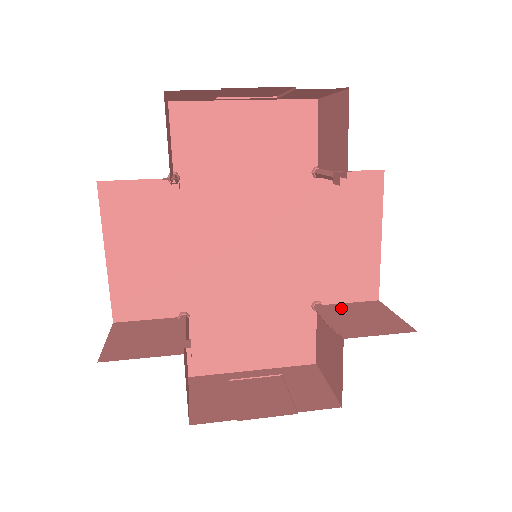
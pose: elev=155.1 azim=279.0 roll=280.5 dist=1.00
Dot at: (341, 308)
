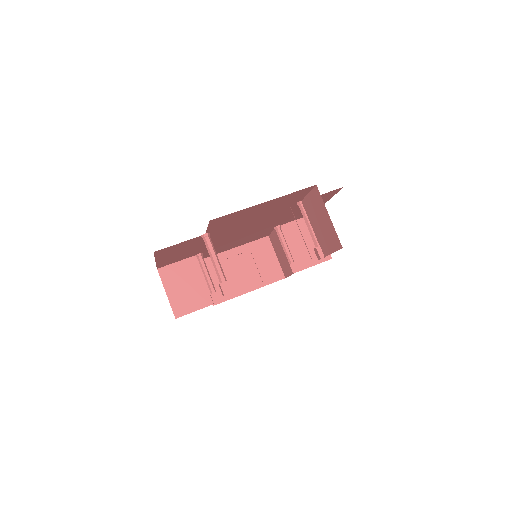
Dot at: (292, 230)
